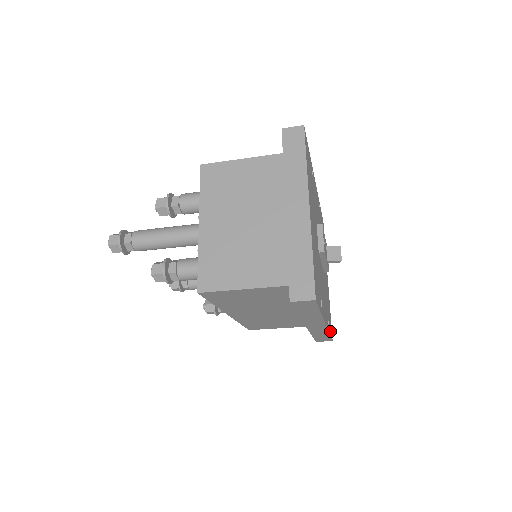
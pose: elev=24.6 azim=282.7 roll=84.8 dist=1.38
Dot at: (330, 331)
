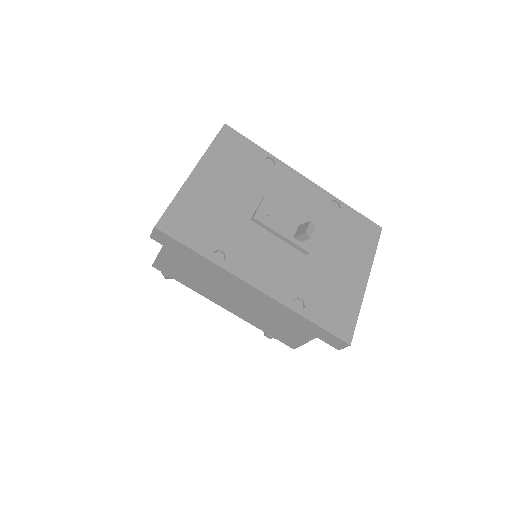
Dot at: (324, 323)
